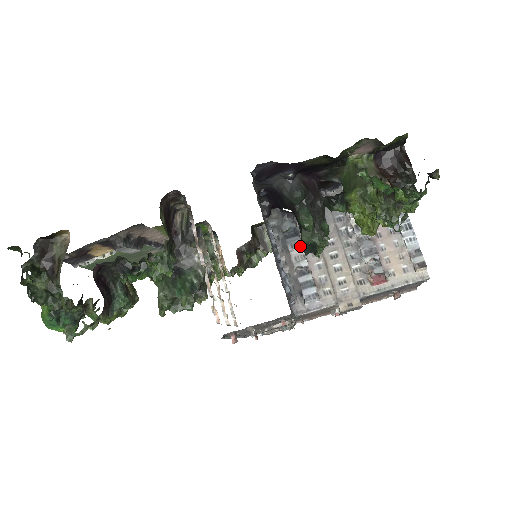
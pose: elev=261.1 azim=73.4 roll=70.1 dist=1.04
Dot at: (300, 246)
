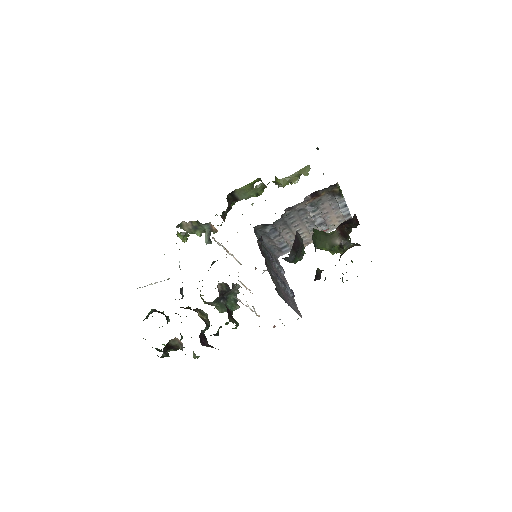
Dot at: (279, 236)
